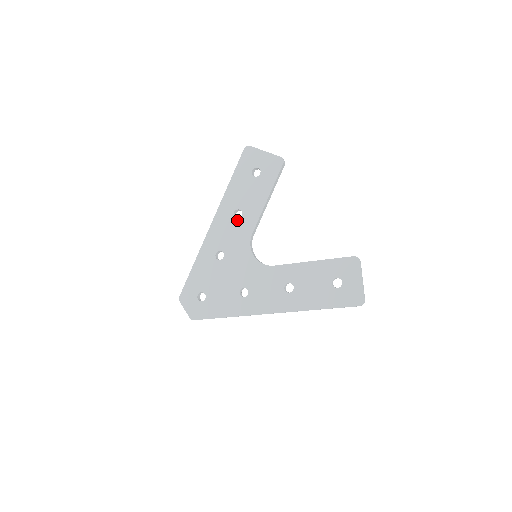
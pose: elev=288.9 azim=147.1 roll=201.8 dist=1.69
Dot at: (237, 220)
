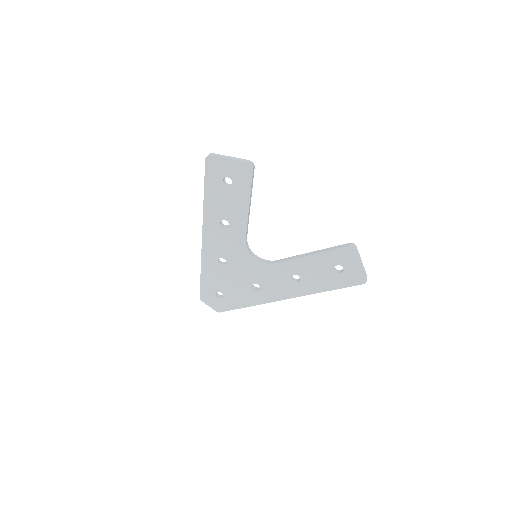
Dot at: (226, 230)
